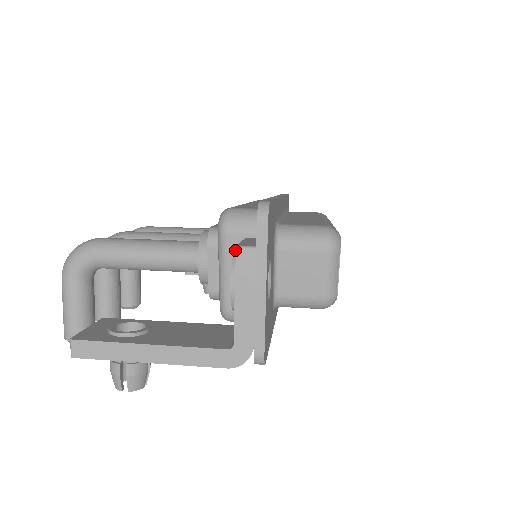
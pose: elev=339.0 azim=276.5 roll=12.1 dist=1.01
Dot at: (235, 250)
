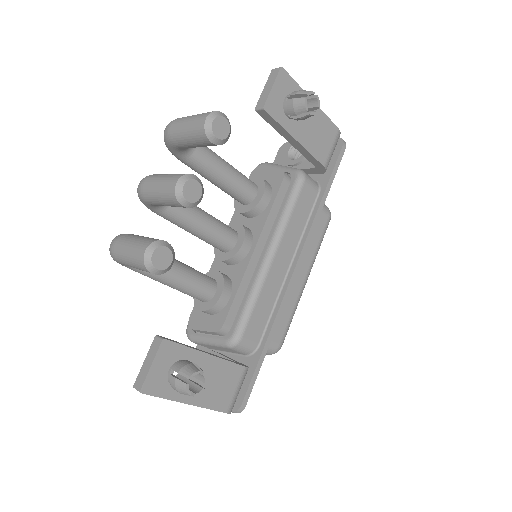
Dot at: (287, 146)
